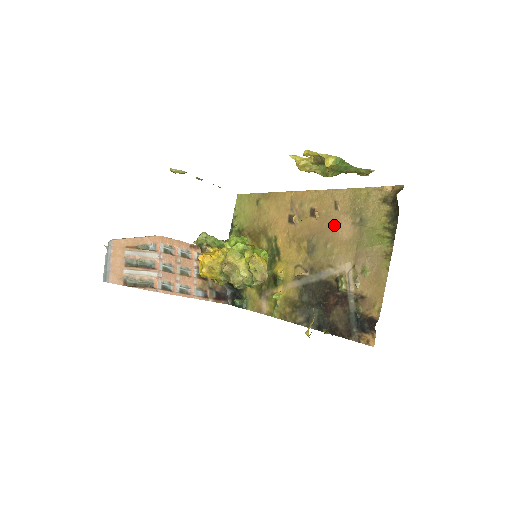
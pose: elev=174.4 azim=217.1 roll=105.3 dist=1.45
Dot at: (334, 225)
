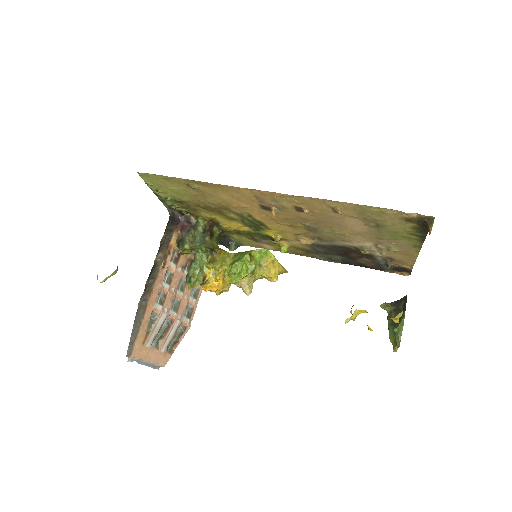
Dot at: (338, 222)
